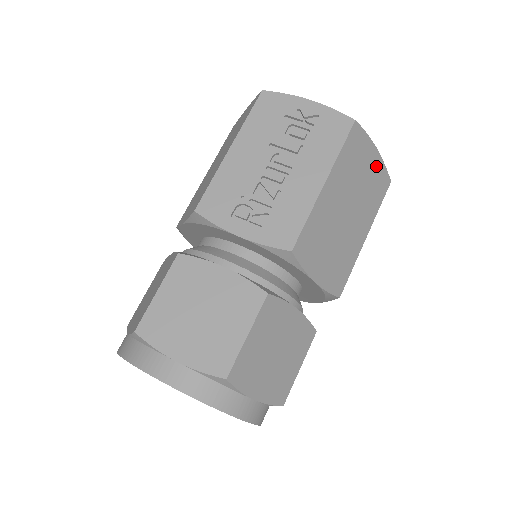
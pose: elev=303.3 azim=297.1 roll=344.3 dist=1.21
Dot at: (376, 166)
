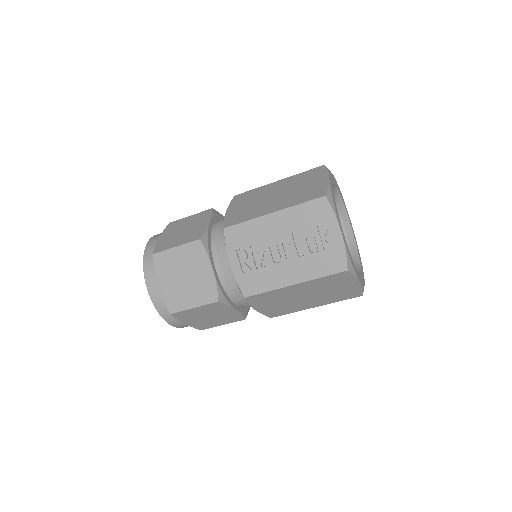
Dot at: (352, 288)
